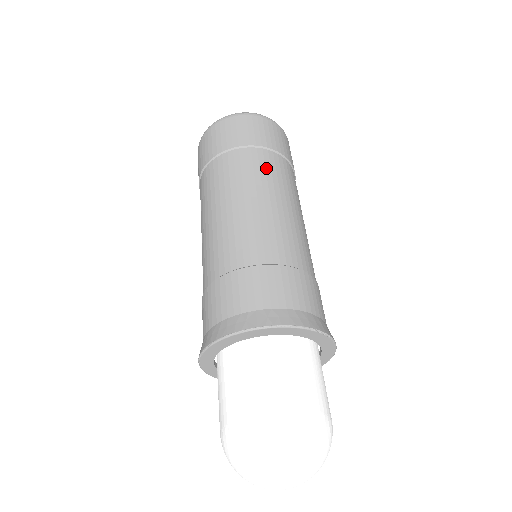
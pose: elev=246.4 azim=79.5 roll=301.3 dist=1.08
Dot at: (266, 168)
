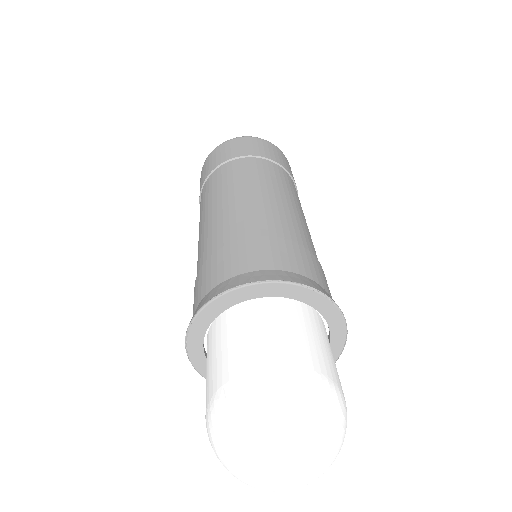
Dot at: (258, 170)
